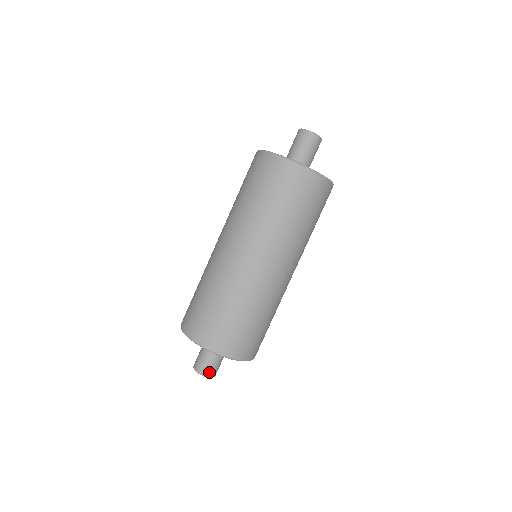
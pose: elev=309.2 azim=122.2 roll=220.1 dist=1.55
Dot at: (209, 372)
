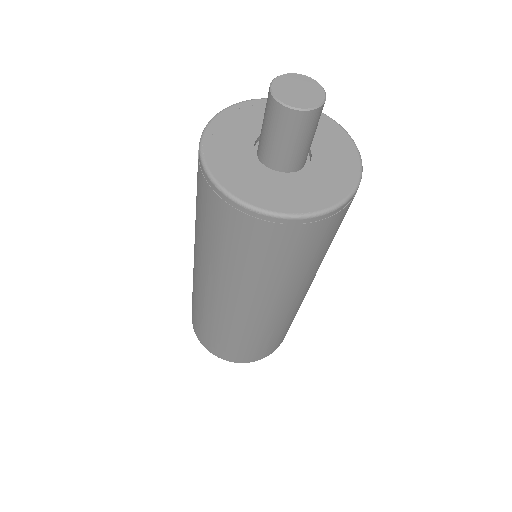
Dot at: occluded
